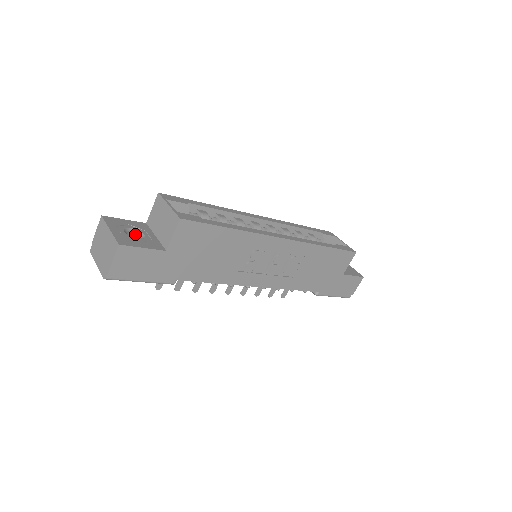
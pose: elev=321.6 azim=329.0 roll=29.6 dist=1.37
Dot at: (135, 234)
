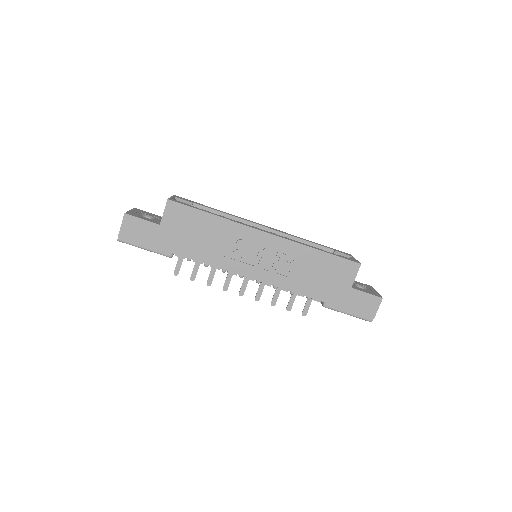
Dot at: occluded
